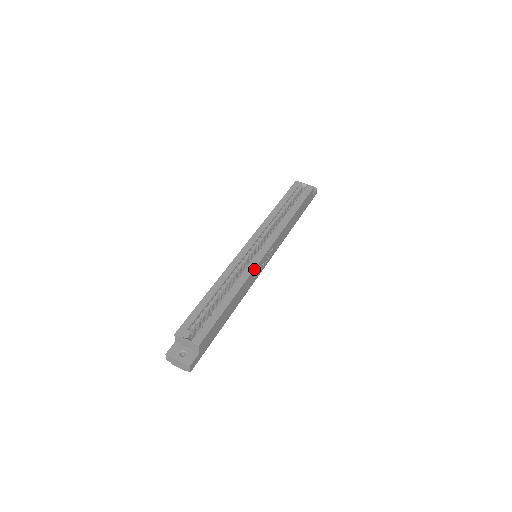
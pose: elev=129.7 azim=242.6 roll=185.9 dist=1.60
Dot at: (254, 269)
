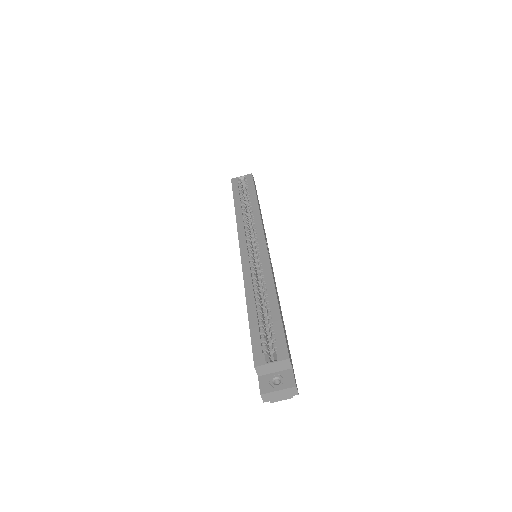
Dot at: (269, 263)
